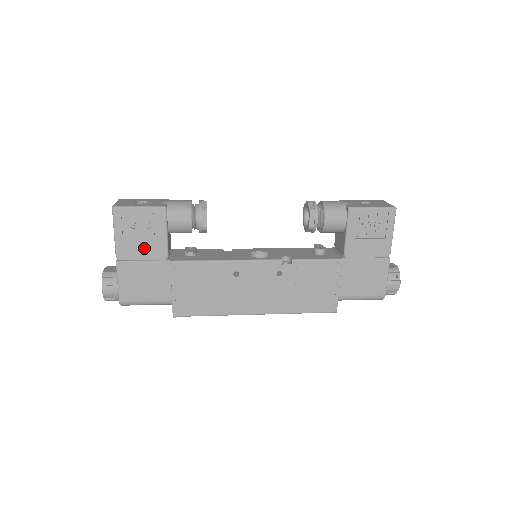
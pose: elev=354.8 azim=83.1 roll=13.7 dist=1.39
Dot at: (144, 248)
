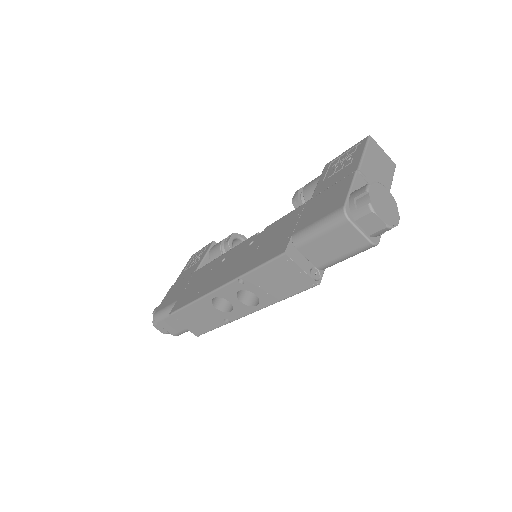
Dot at: (189, 271)
